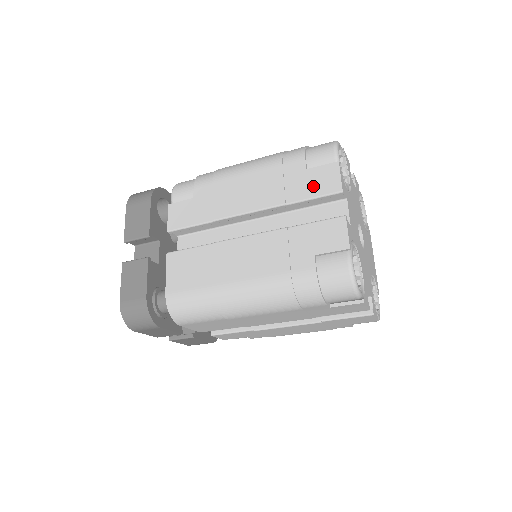
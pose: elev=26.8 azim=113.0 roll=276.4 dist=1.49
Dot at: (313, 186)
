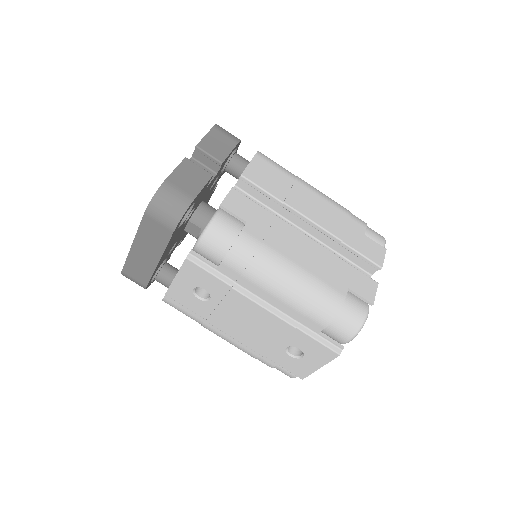
Dot at: occluded
